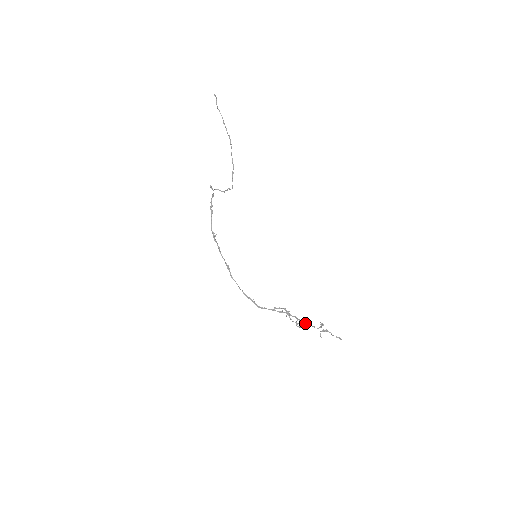
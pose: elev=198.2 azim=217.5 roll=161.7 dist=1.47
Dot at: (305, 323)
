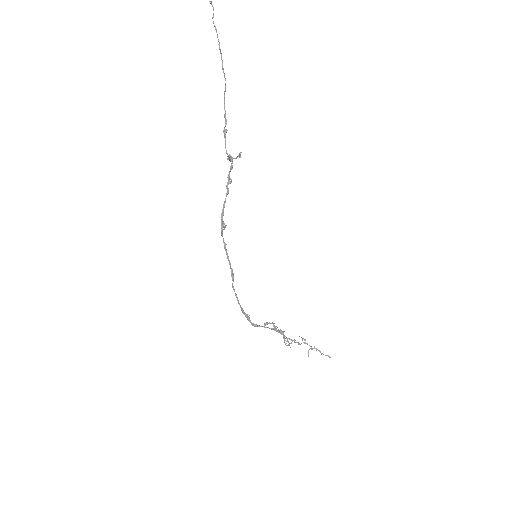
Dot at: (290, 339)
